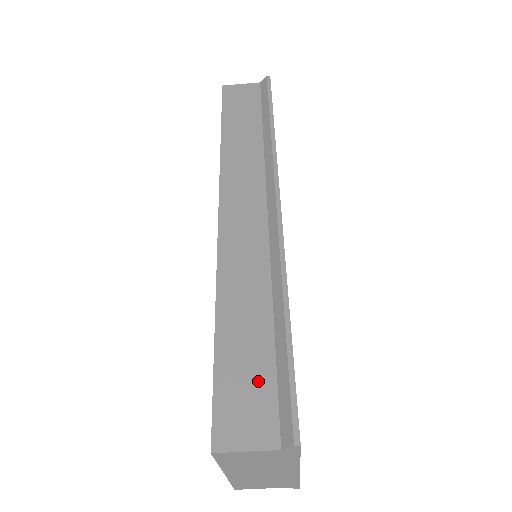
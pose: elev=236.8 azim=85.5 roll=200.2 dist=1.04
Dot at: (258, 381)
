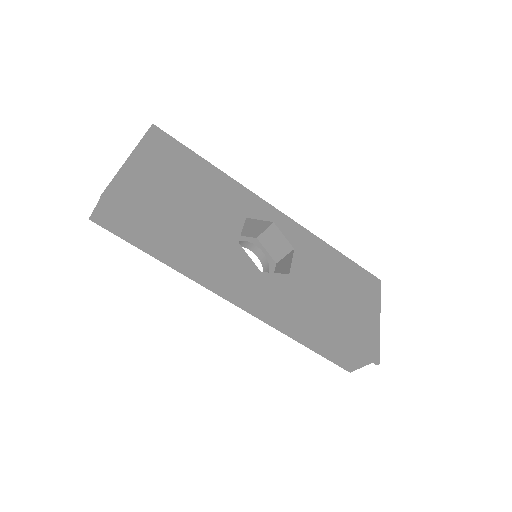
Dot at: (341, 351)
